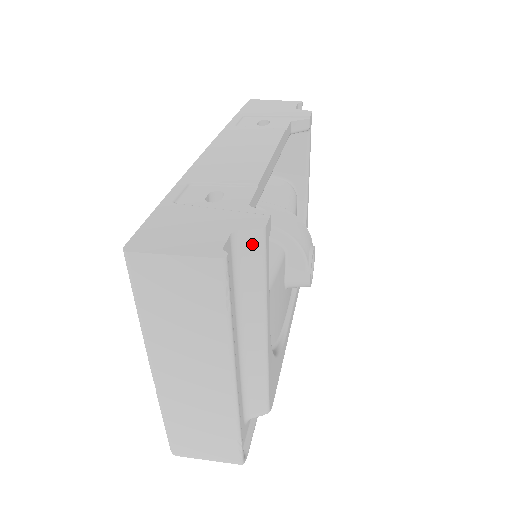
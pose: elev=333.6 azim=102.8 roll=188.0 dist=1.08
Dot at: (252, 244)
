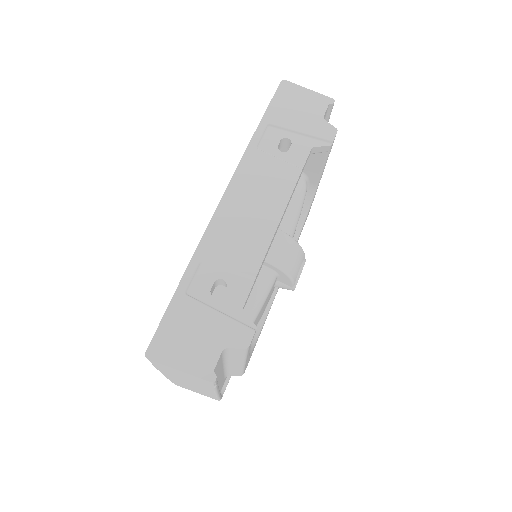
Dot at: (238, 351)
